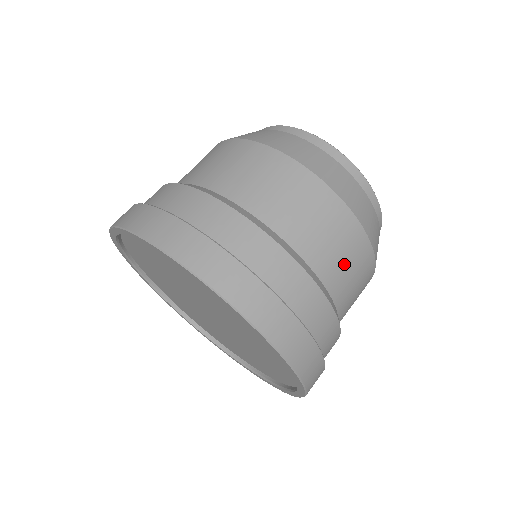
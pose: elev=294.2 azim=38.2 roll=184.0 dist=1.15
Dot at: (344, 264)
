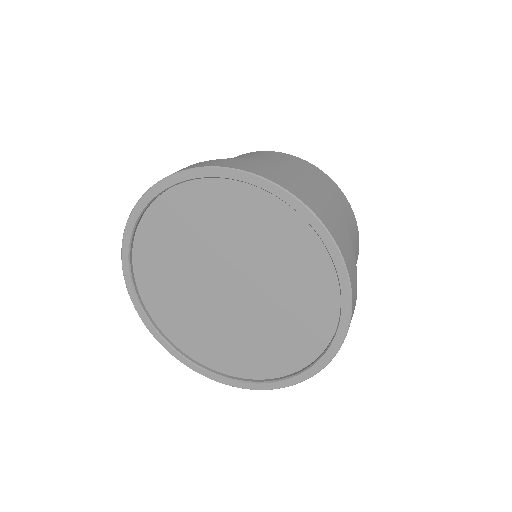
Dot at: (351, 233)
